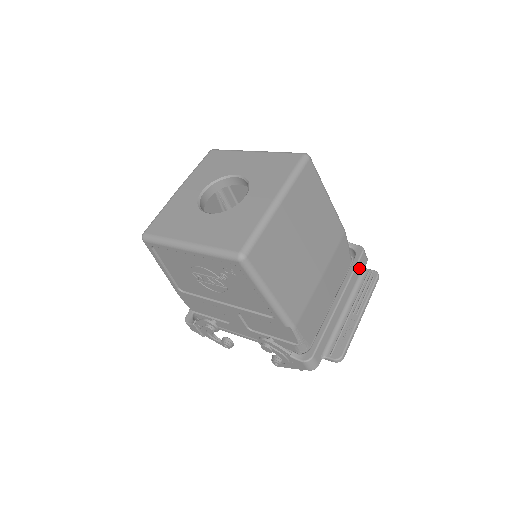
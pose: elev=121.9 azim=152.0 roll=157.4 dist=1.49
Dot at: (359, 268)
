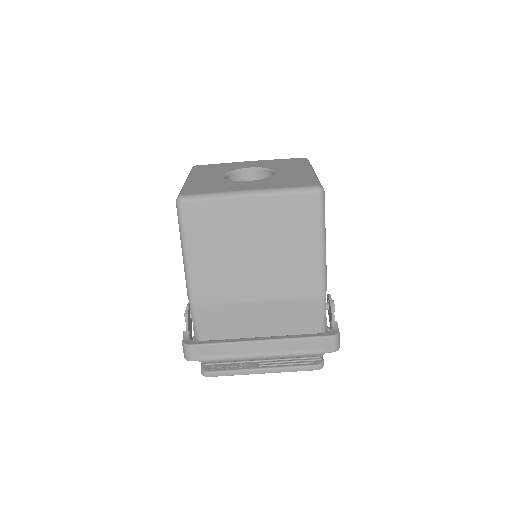
Dot at: (313, 344)
